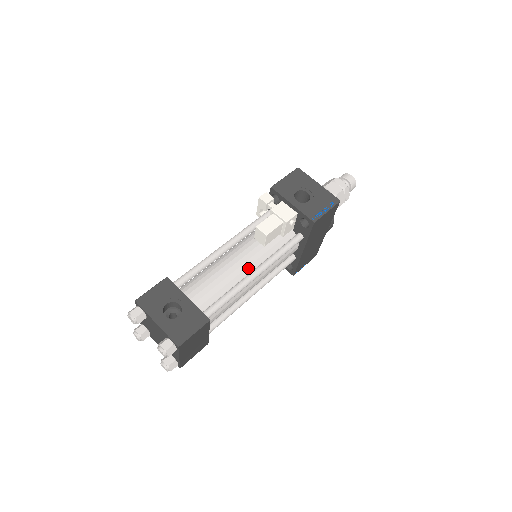
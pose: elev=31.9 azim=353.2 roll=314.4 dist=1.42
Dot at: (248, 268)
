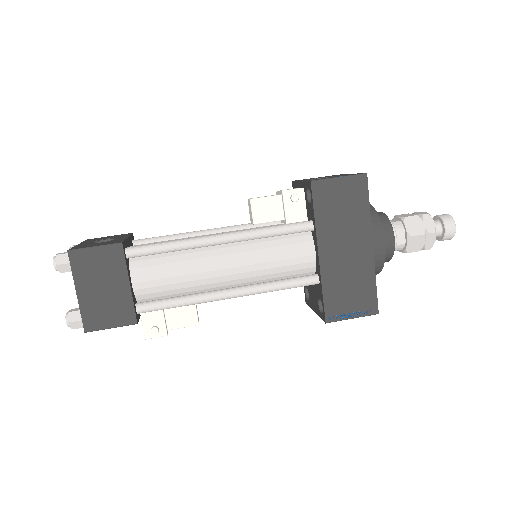
Dot at: occluded
